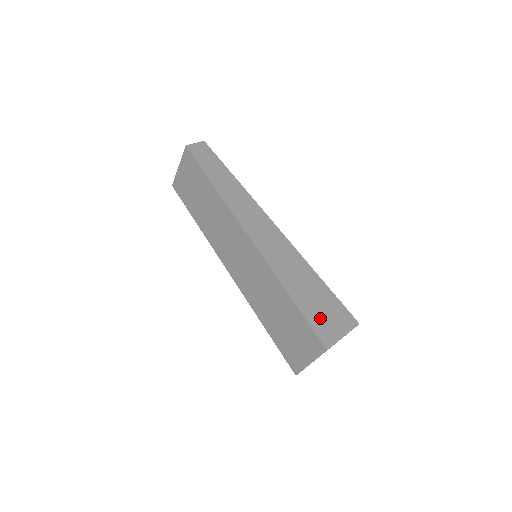
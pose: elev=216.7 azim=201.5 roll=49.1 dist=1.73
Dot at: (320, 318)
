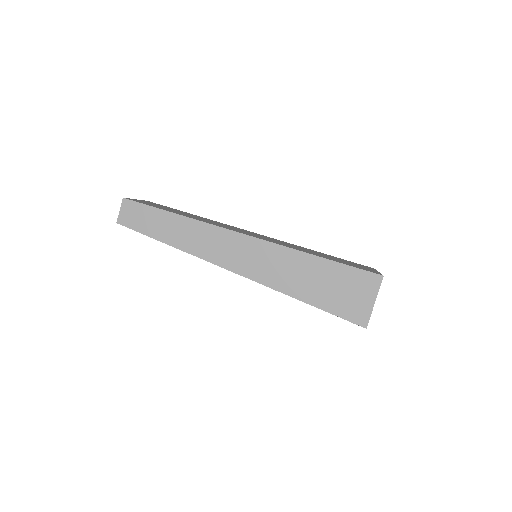
Dot at: (344, 302)
